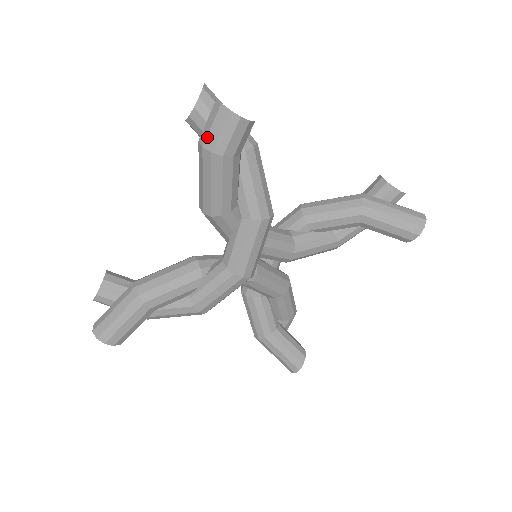
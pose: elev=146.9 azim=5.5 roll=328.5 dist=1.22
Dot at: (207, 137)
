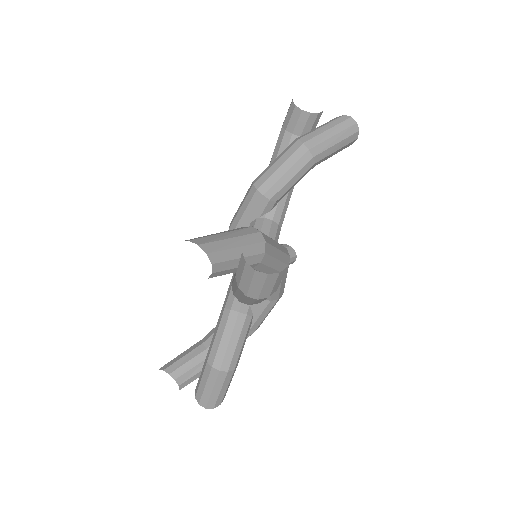
Dot at: (260, 294)
